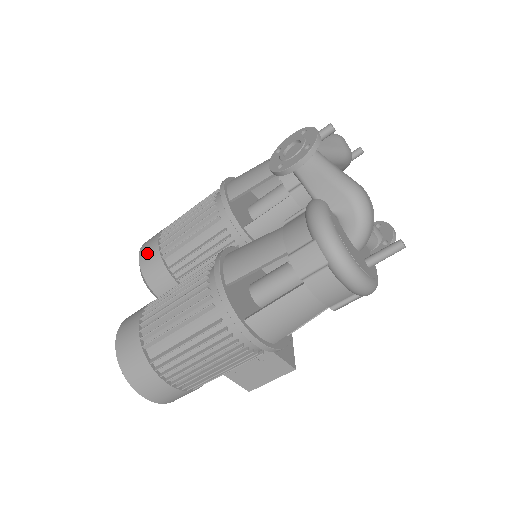
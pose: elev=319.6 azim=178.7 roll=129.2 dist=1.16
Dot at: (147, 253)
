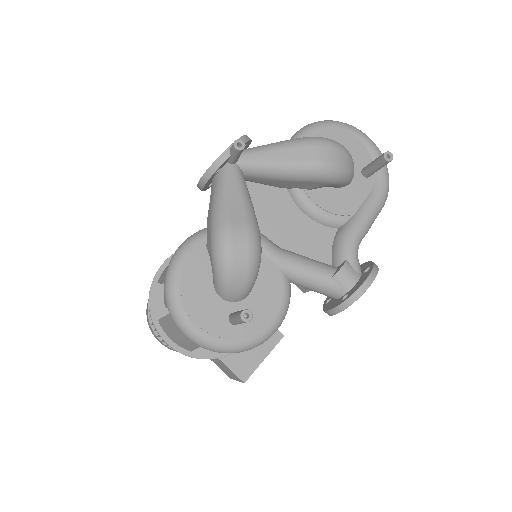
Dot at: occluded
